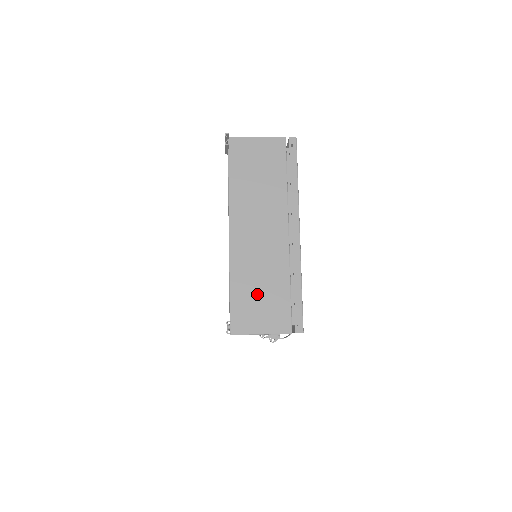
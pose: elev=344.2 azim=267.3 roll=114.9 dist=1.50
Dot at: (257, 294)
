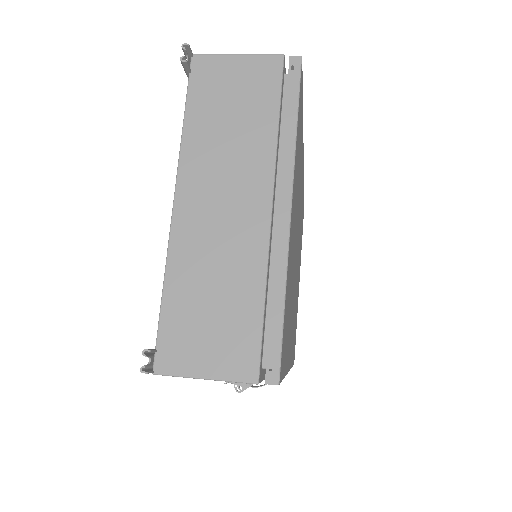
Dot at: (206, 308)
